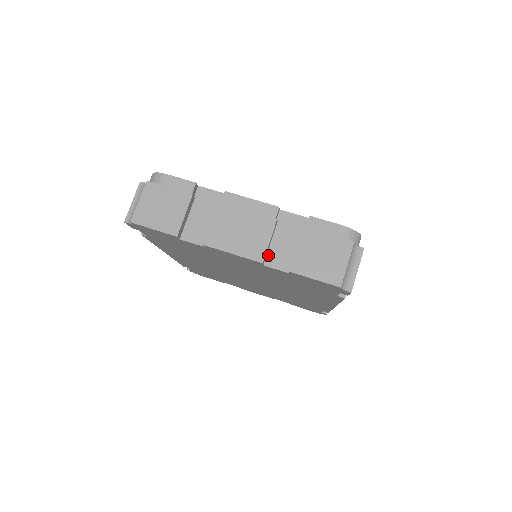
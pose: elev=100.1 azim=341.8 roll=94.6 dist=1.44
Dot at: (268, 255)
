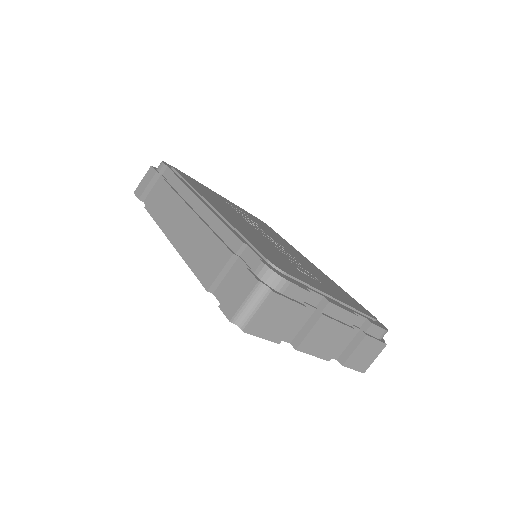
Dot at: occluded
